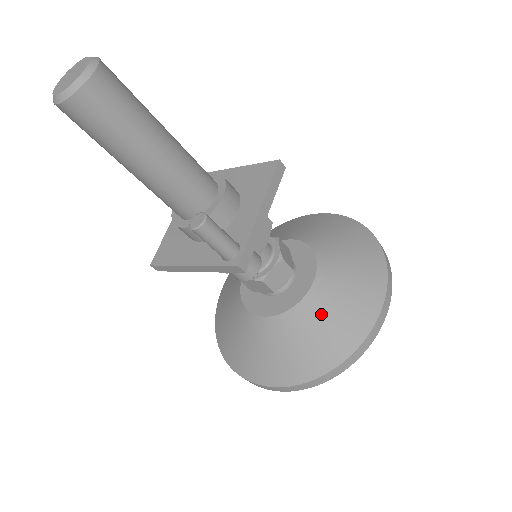
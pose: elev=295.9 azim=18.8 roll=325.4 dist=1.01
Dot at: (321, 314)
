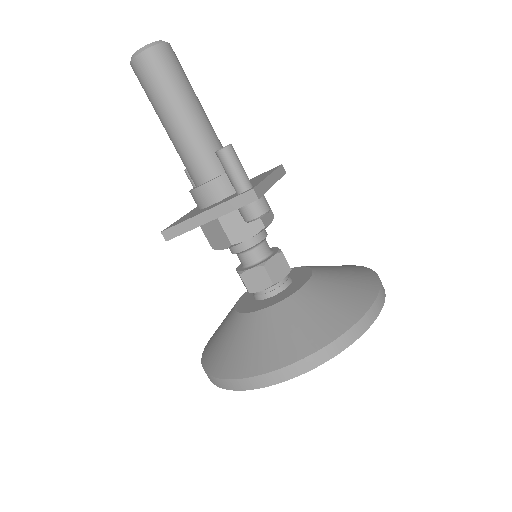
Dot at: (321, 296)
